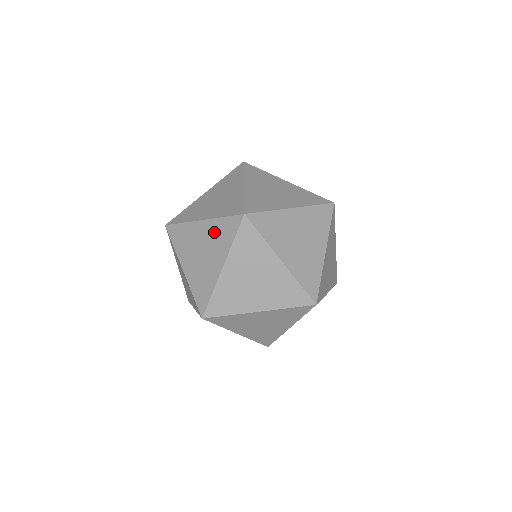
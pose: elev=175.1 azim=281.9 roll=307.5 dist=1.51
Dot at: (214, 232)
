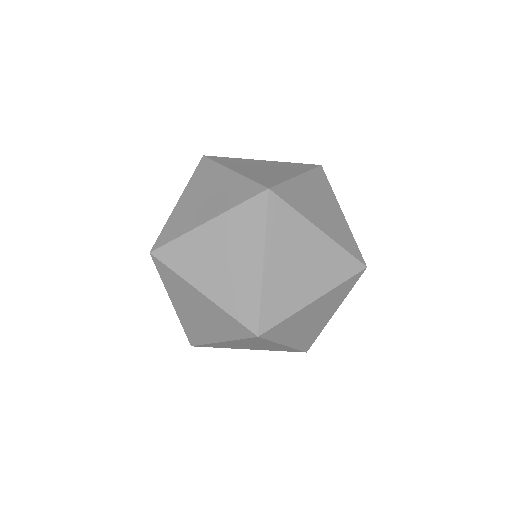
Dot at: (216, 315)
